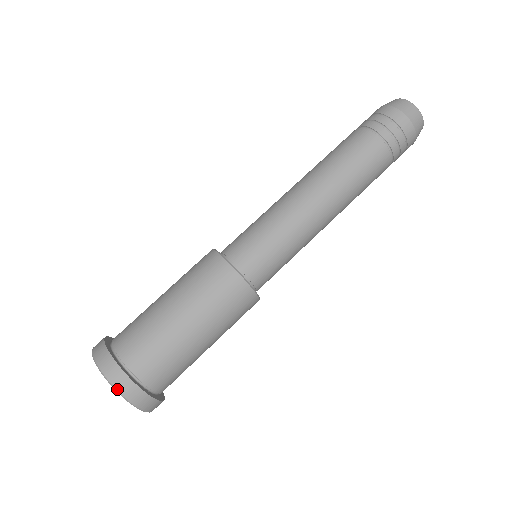
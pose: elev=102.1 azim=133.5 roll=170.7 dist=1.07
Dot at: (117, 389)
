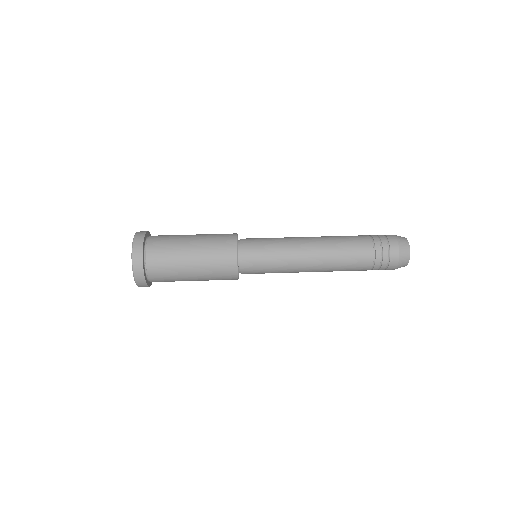
Dot at: (133, 250)
